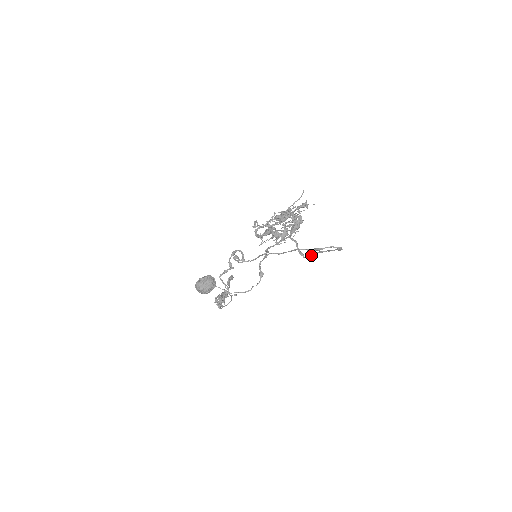
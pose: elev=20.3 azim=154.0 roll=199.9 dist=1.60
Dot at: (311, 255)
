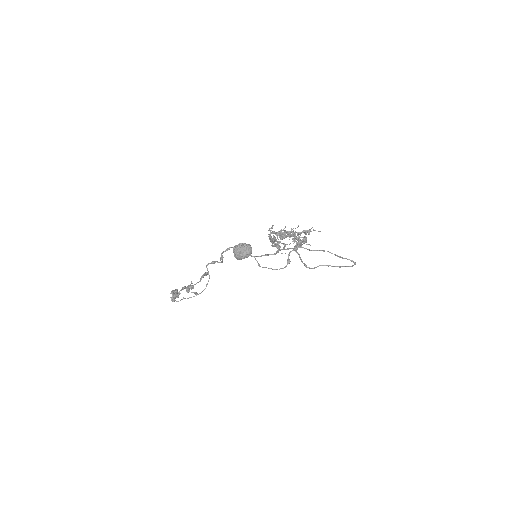
Dot at: occluded
